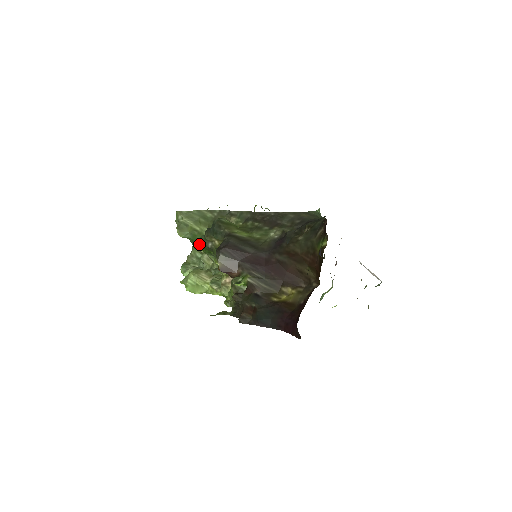
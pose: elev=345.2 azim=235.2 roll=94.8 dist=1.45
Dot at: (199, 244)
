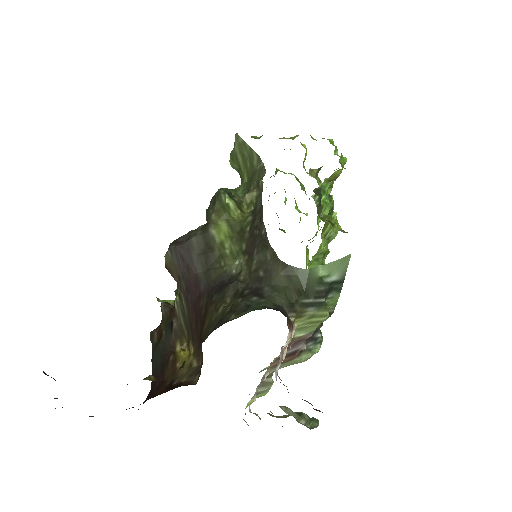
Dot at: occluded
